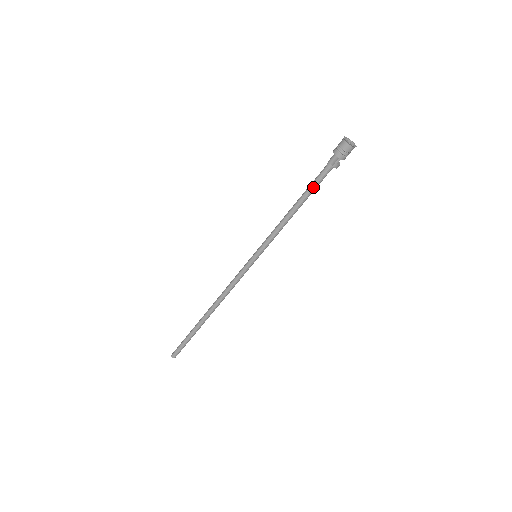
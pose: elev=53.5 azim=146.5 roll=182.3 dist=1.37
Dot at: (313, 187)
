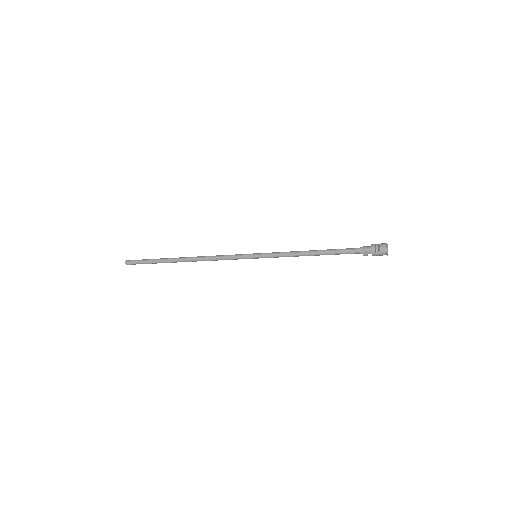
Dot at: (338, 252)
